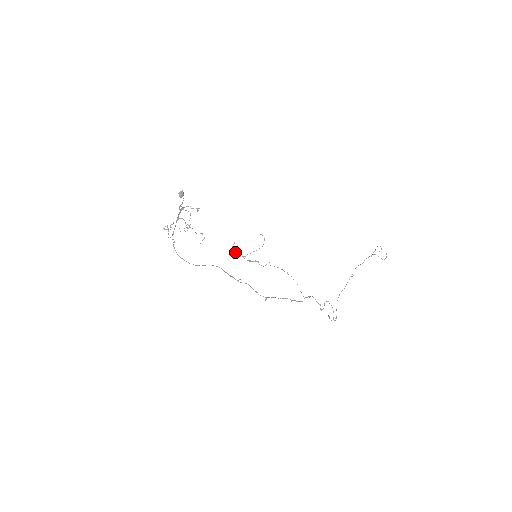
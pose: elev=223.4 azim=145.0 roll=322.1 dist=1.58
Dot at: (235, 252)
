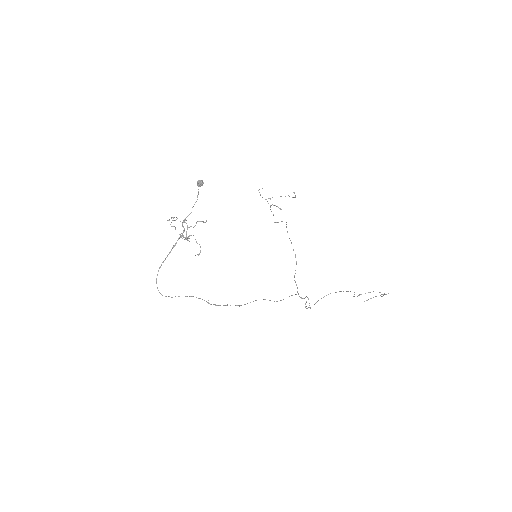
Dot at: (260, 194)
